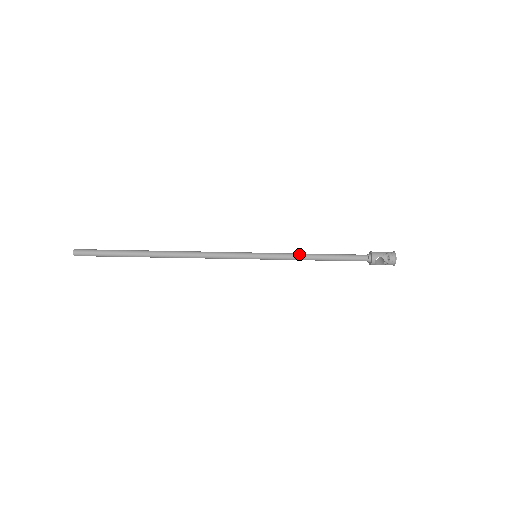
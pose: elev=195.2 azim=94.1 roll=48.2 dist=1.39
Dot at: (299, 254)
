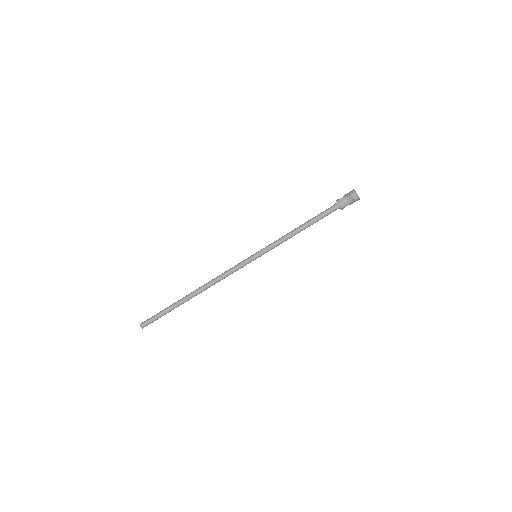
Dot at: occluded
